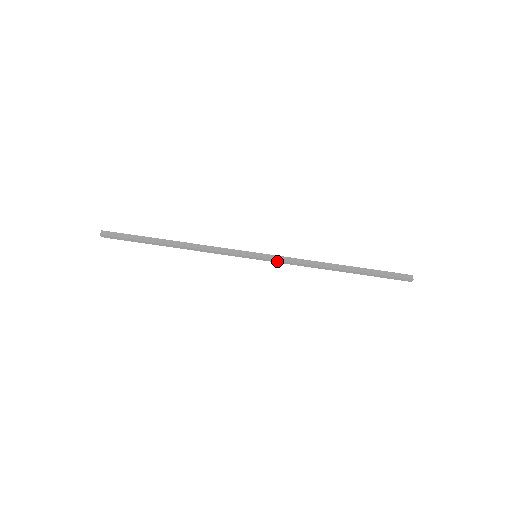
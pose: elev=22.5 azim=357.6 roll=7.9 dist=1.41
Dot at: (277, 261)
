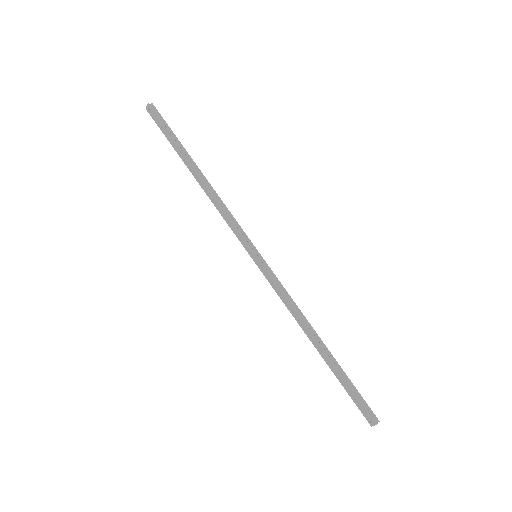
Dot at: (270, 279)
